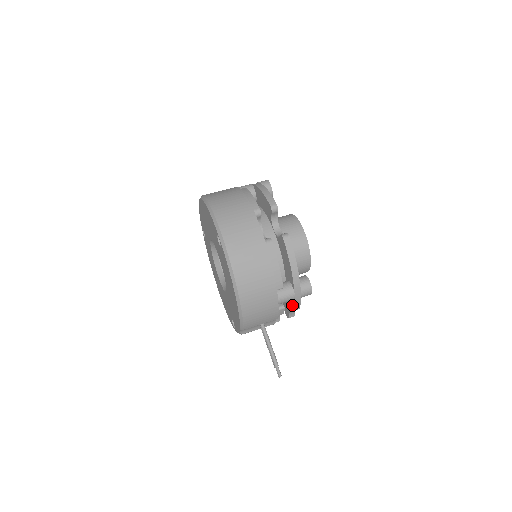
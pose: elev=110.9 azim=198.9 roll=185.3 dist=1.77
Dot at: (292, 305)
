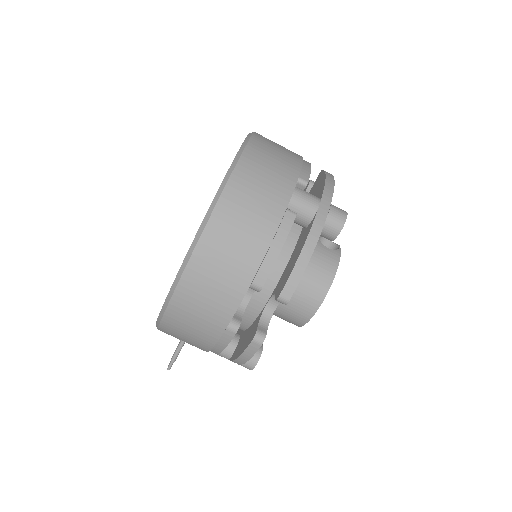
Dot at: occluded
